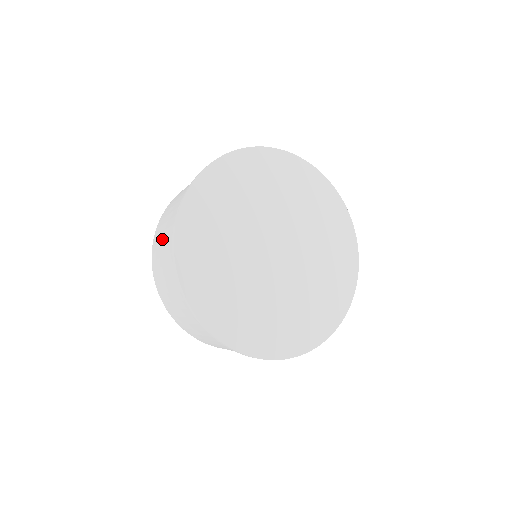
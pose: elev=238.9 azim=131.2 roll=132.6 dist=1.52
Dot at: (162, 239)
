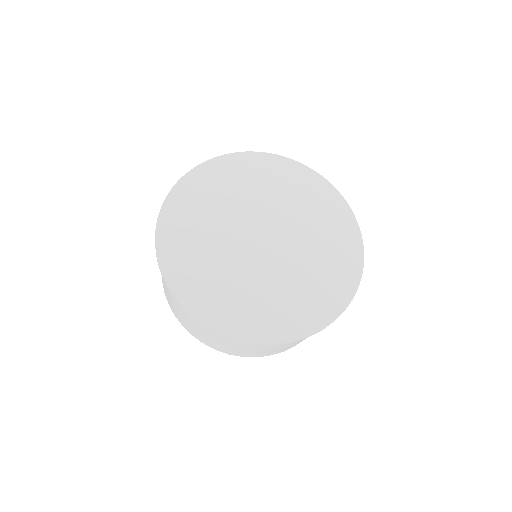
Dot at: (166, 290)
